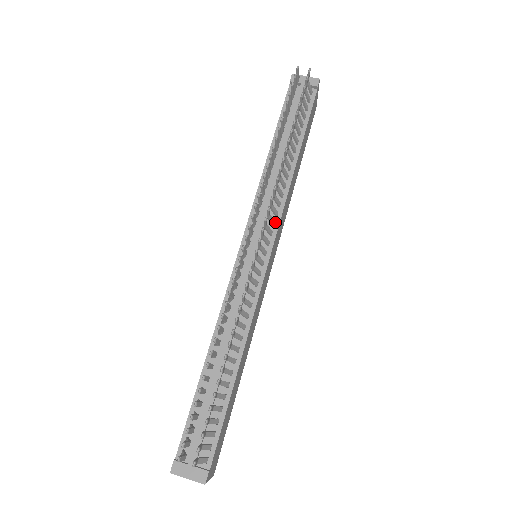
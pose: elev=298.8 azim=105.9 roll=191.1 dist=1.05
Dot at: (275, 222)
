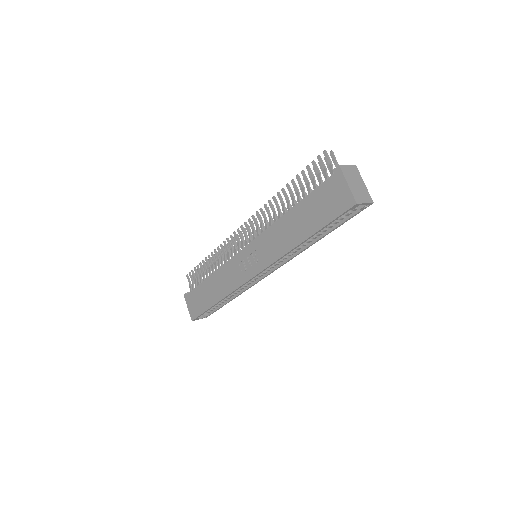
Dot at: occluded
